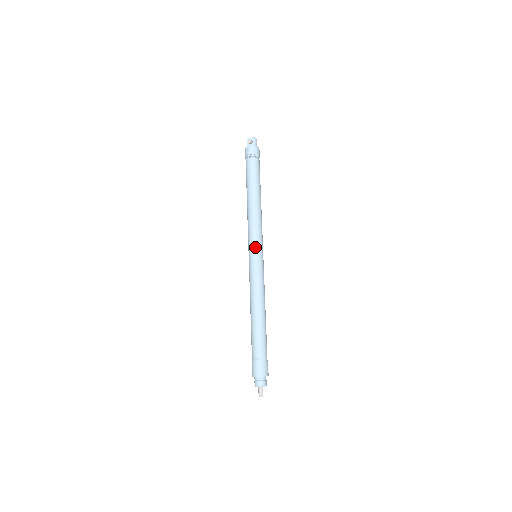
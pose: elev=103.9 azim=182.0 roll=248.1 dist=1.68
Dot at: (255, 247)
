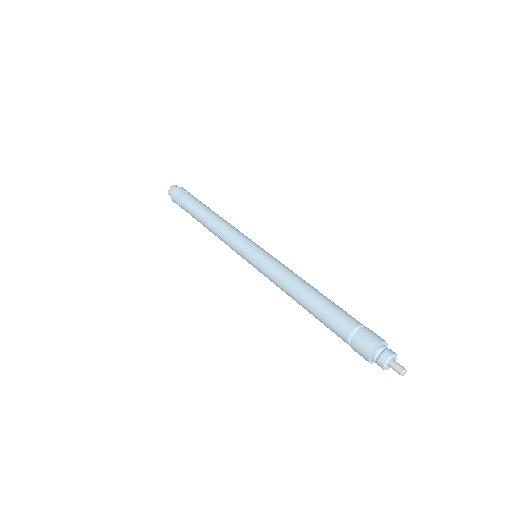
Dot at: (243, 250)
